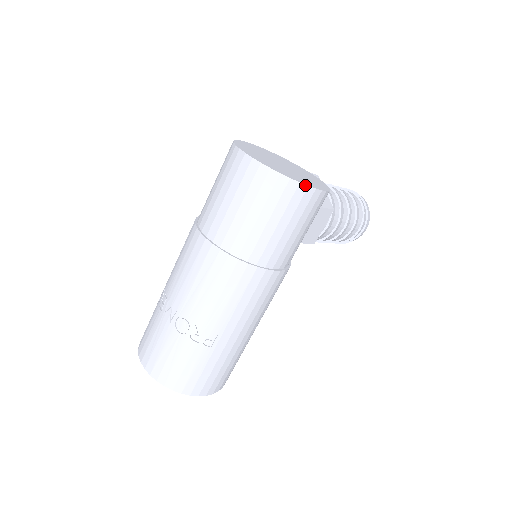
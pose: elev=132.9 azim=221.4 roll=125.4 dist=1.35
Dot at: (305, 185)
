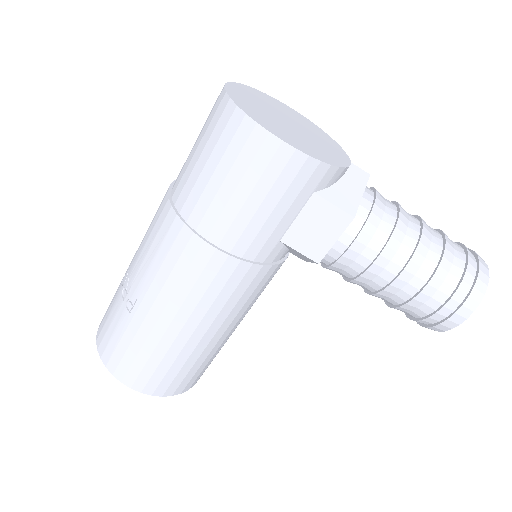
Dot at: (253, 120)
